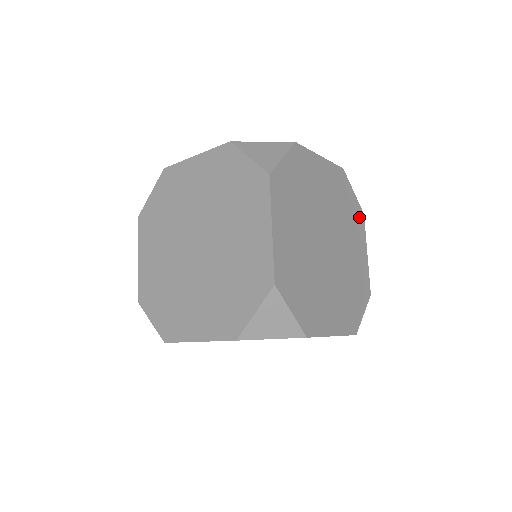
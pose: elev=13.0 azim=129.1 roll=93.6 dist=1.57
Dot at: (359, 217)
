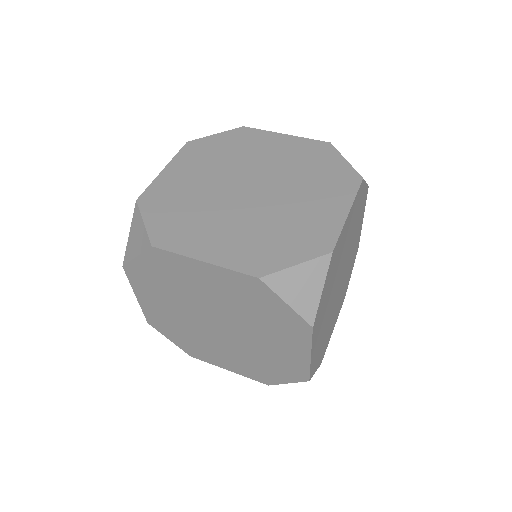
Dot at: occluded
